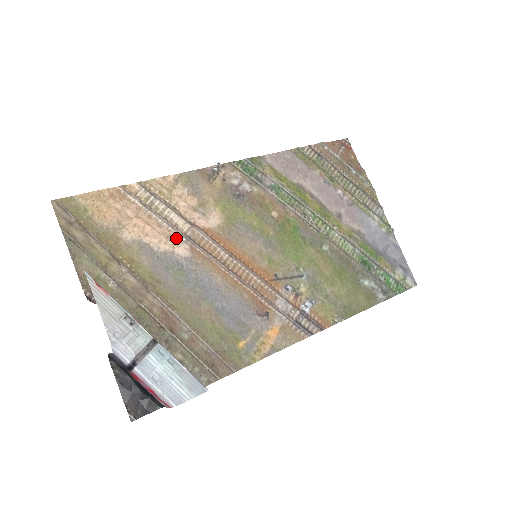
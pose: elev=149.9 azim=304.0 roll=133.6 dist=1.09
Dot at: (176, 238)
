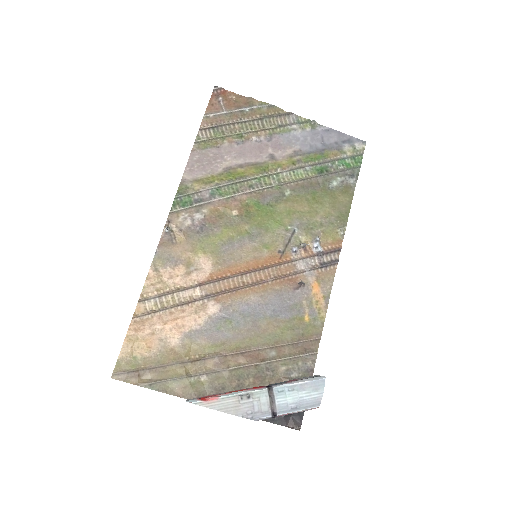
Dot at: (201, 306)
